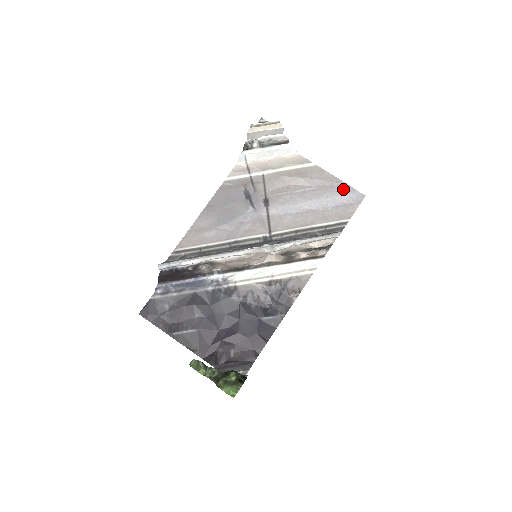
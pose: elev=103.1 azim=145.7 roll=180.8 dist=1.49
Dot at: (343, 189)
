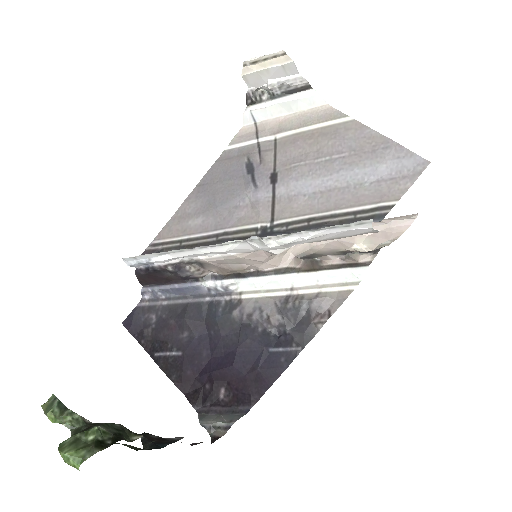
Dot at: (392, 153)
